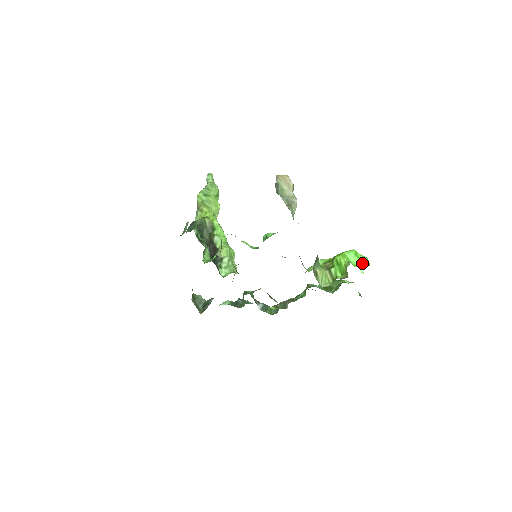
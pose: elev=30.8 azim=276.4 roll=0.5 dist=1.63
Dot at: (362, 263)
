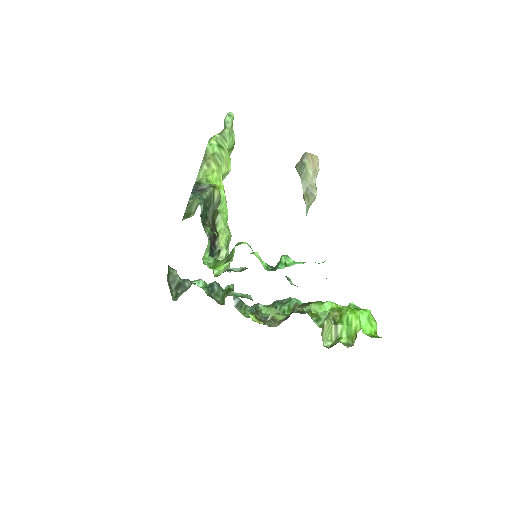
Dot at: (370, 329)
